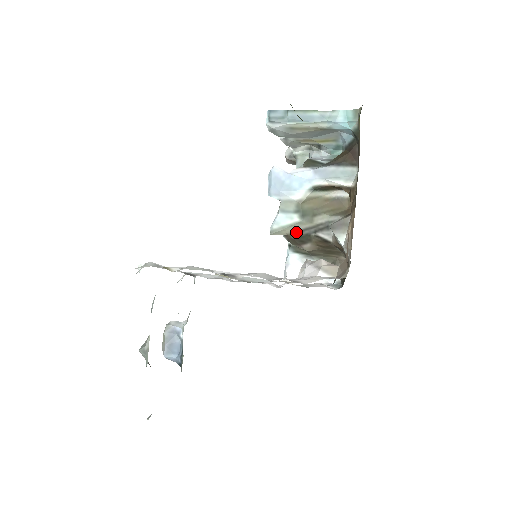
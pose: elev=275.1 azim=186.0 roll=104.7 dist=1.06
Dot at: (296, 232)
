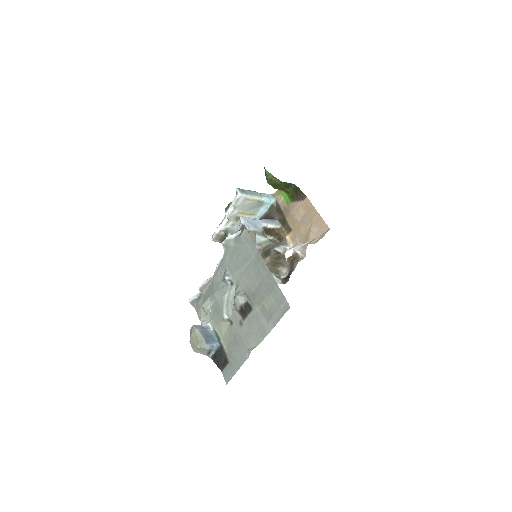
Dot at: (266, 246)
